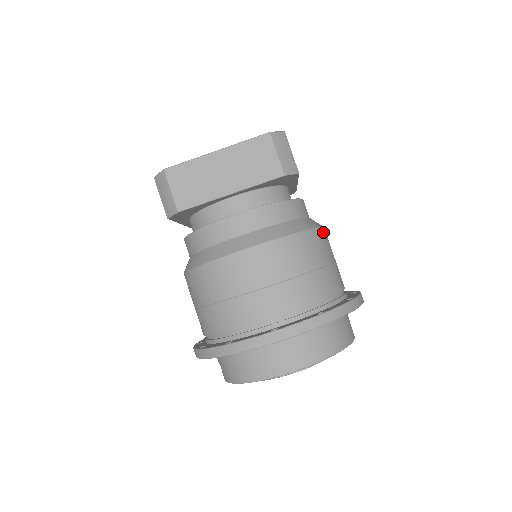
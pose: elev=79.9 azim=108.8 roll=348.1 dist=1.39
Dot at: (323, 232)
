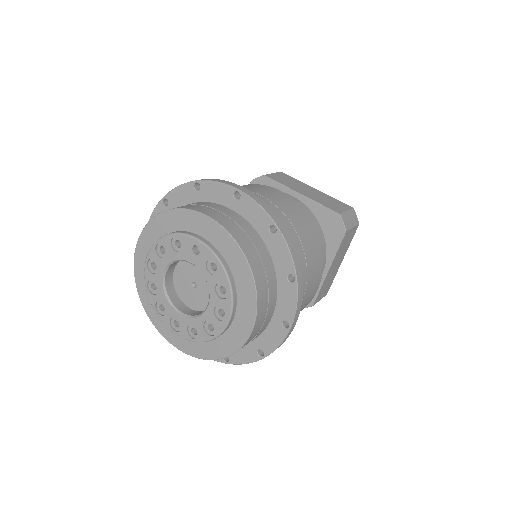
Dot at: (321, 268)
